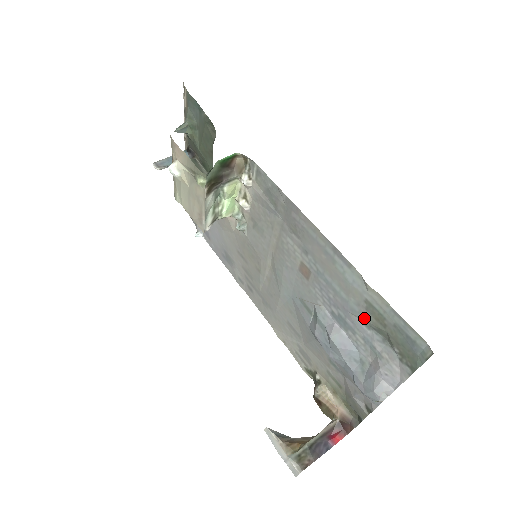
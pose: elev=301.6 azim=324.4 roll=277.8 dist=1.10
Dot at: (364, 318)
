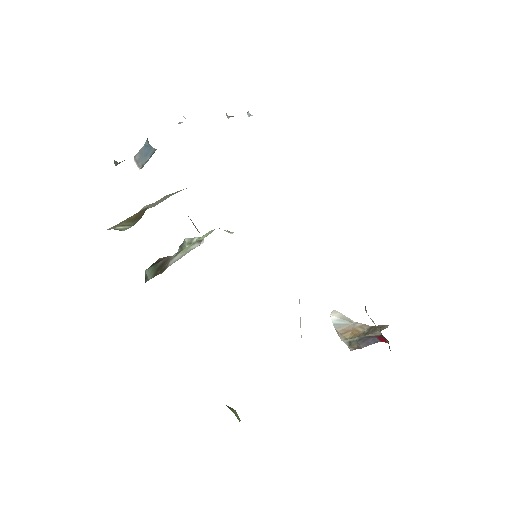
Dot at: occluded
